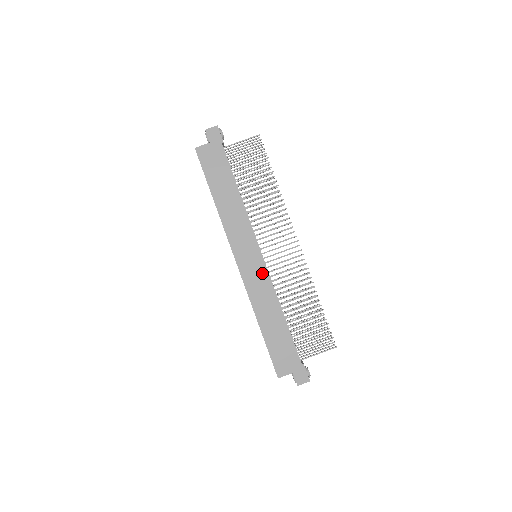
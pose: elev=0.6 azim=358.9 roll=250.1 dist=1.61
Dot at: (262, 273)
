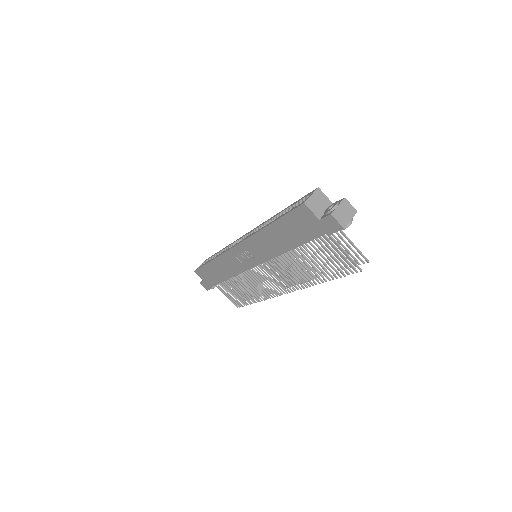
Dot at: (242, 266)
